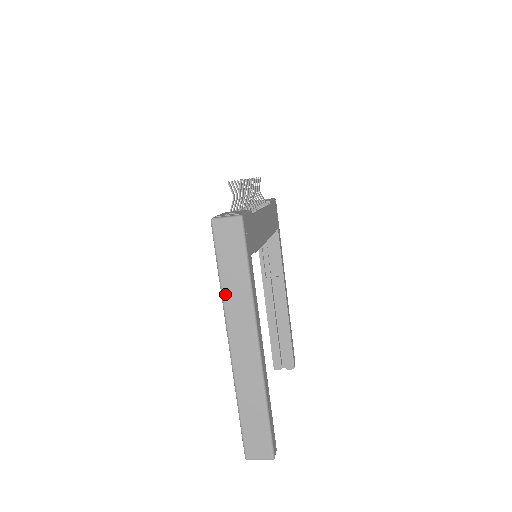
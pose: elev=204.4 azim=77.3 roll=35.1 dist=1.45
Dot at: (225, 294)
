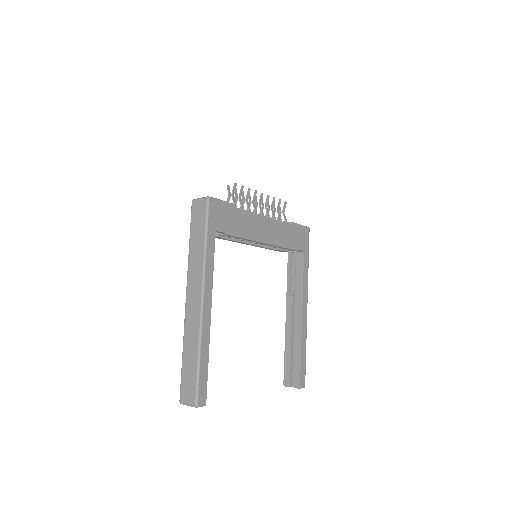
Dot at: (190, 256)
